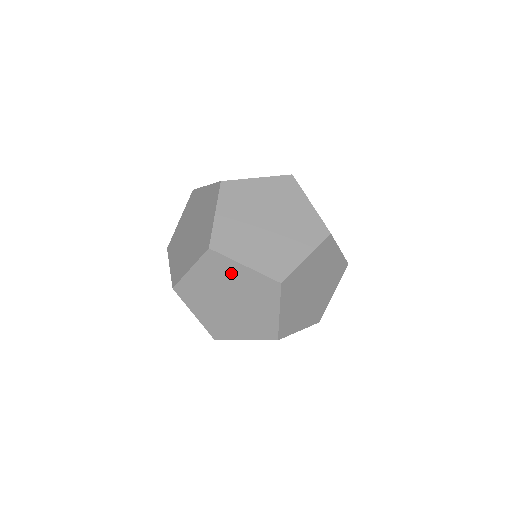
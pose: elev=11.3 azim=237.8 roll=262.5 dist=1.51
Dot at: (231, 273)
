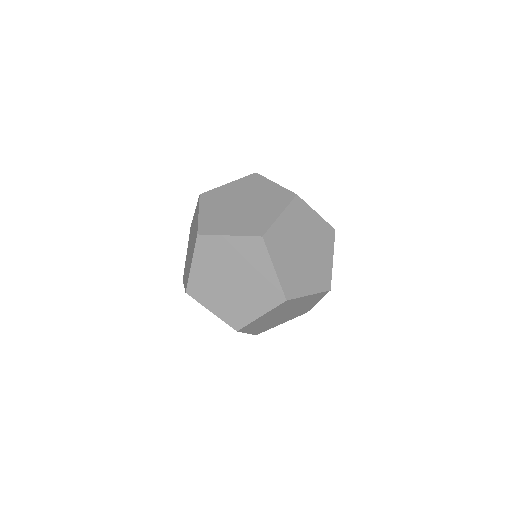
Dot at: (222, 249)
